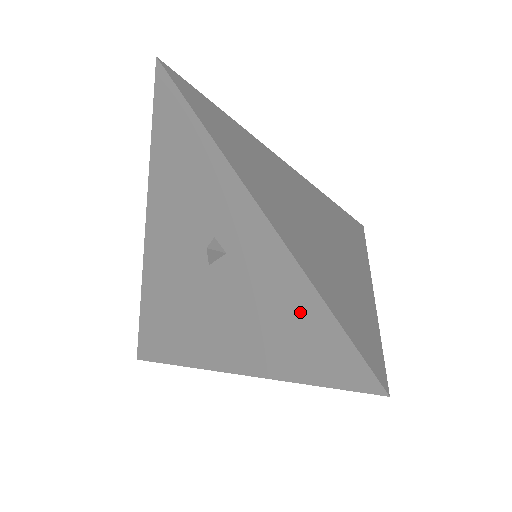
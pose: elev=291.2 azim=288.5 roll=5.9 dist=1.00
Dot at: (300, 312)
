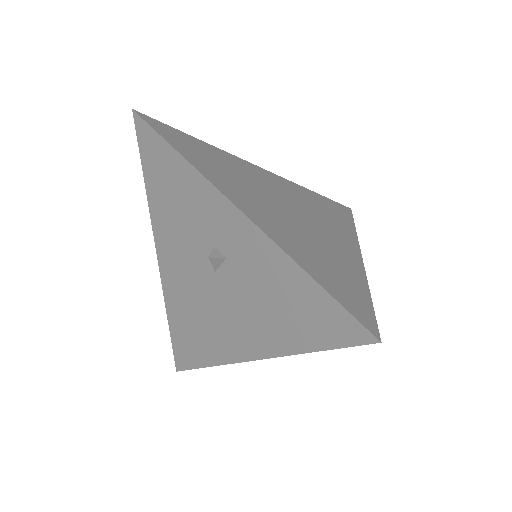
Dot at: (296, 292)
